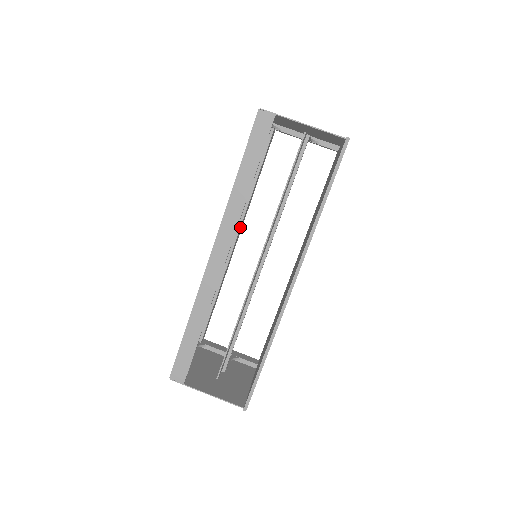
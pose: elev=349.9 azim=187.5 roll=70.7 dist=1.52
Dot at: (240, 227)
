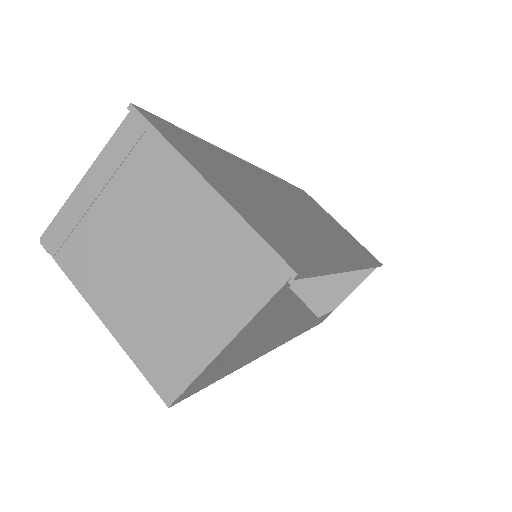
Dot at: occluded
